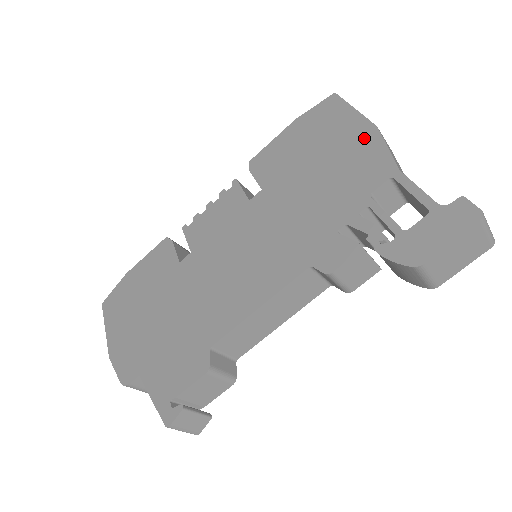
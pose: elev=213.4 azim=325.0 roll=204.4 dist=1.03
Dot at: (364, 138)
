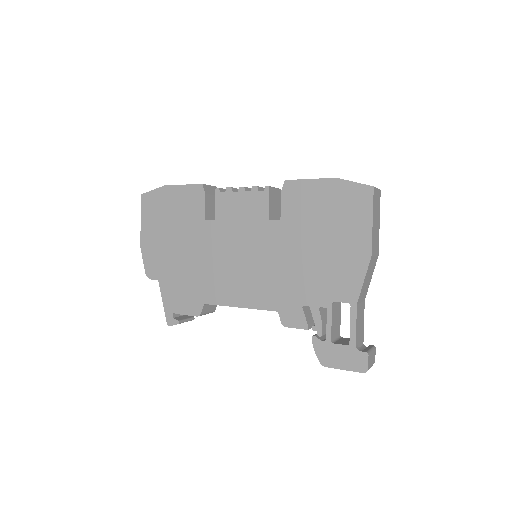
Dot at: (359, 256)
